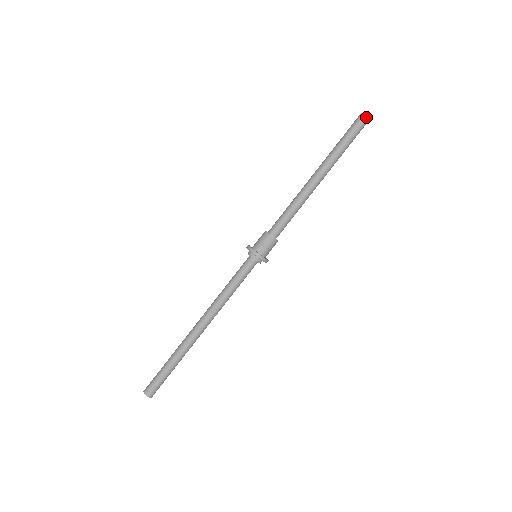
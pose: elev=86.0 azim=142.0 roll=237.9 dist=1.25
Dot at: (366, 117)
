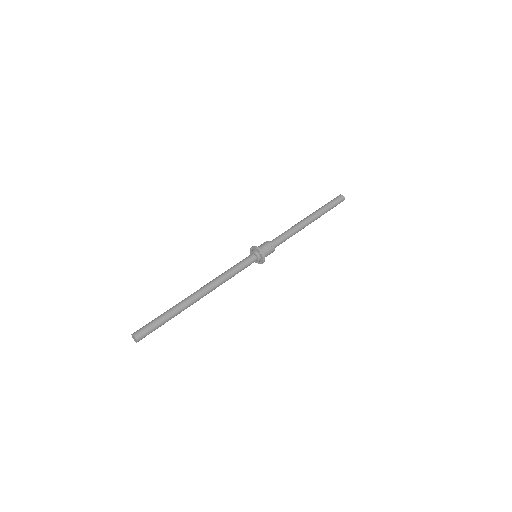
Dot at: (343, 196)
